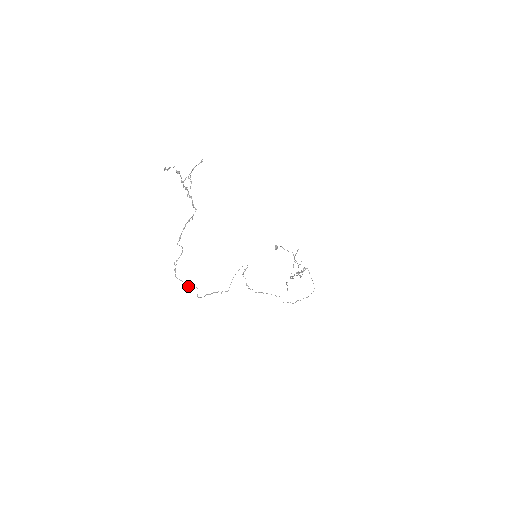
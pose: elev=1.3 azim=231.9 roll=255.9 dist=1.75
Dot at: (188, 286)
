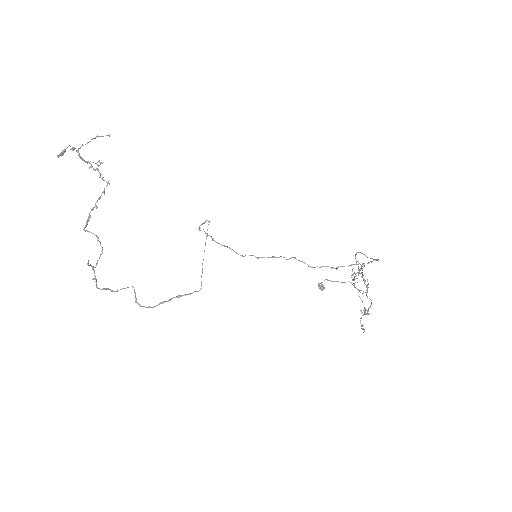
Dot at: (117, 291)
